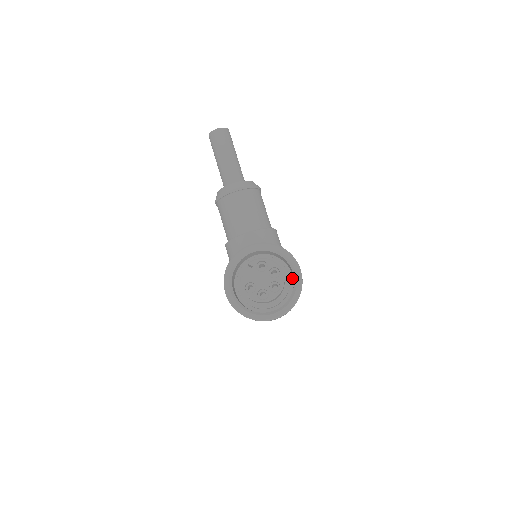
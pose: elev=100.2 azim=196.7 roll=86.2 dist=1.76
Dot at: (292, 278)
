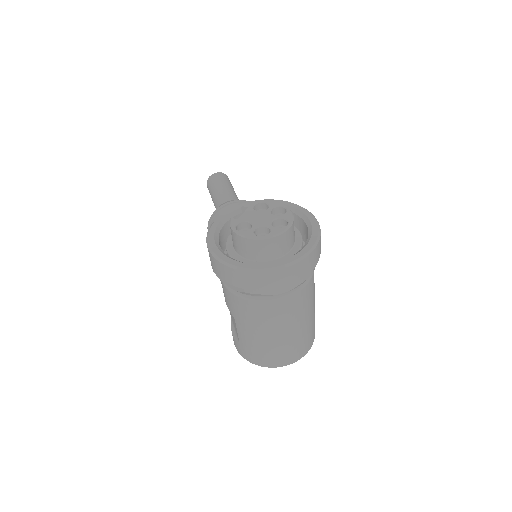
Dot at: occluded
